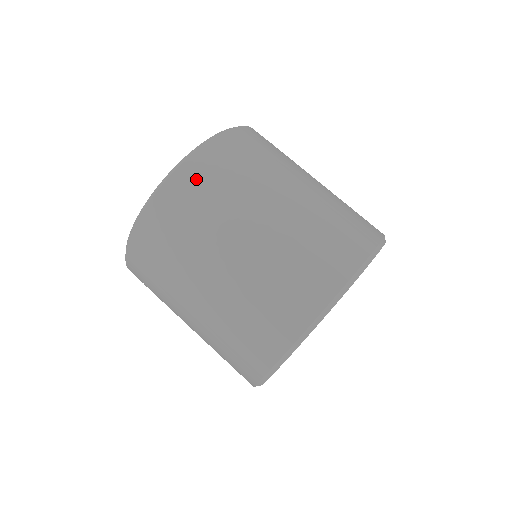
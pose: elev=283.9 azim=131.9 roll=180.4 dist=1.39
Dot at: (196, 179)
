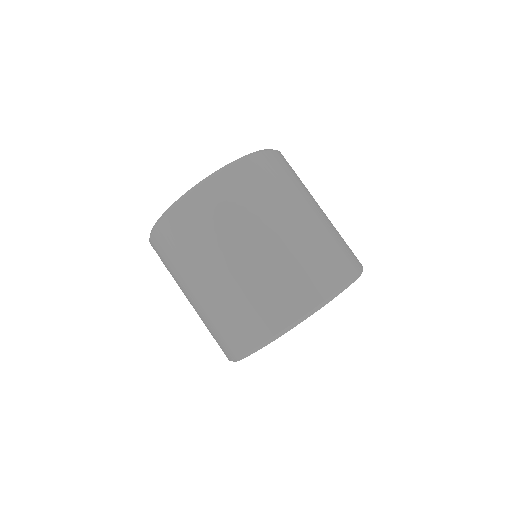
Dot at: (166, 239)
